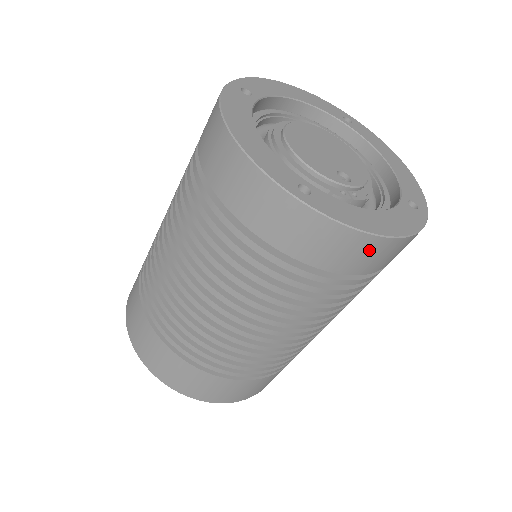
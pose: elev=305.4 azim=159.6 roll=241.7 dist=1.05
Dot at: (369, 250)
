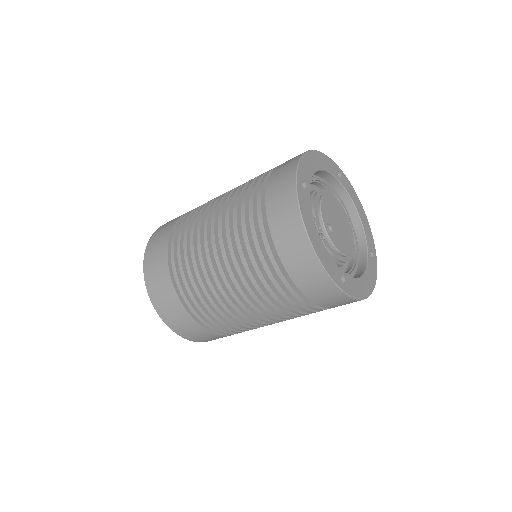
Dot at: (295, 237)
